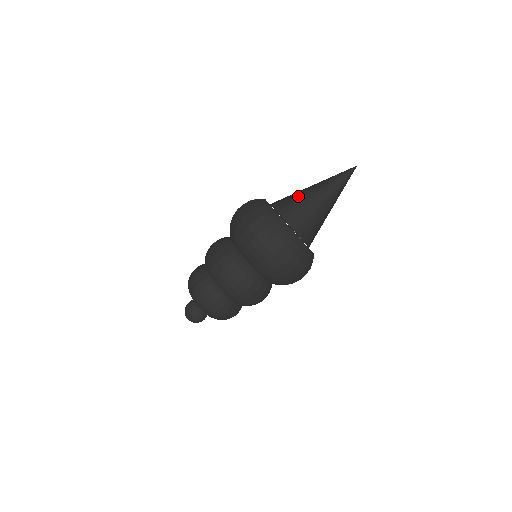
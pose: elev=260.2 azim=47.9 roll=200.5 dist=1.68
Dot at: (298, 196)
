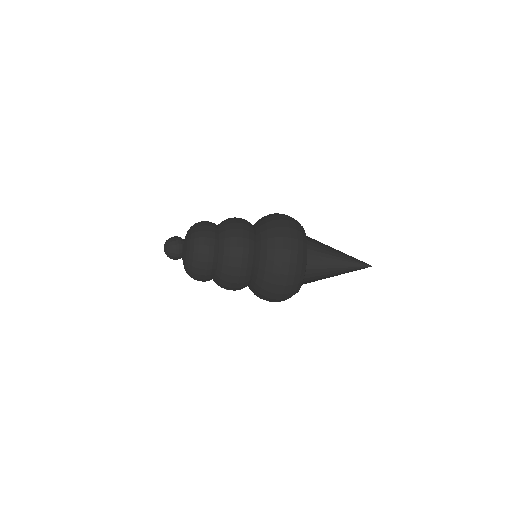
Dot at: occluded
